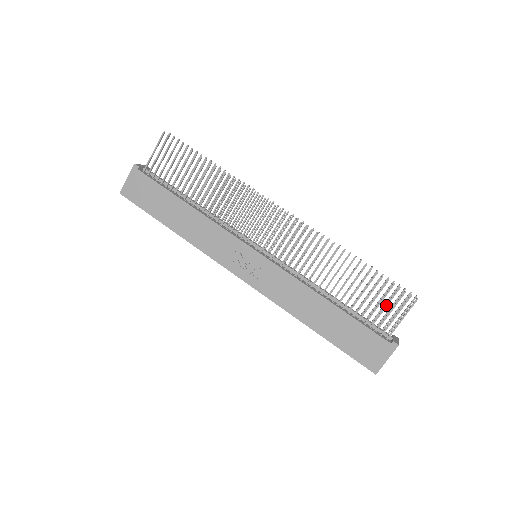
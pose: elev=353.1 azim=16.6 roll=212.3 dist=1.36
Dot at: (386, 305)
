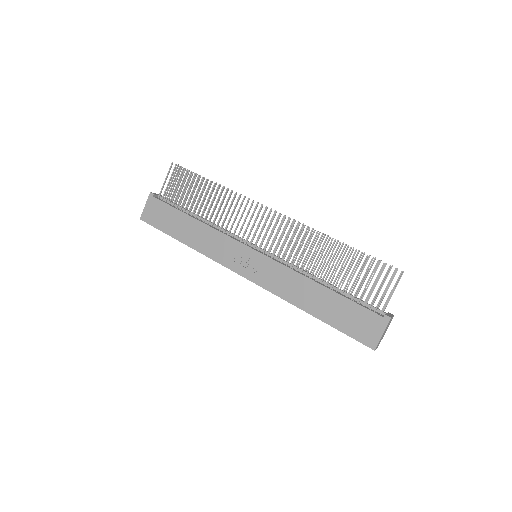
Dot at: (374, 282)
